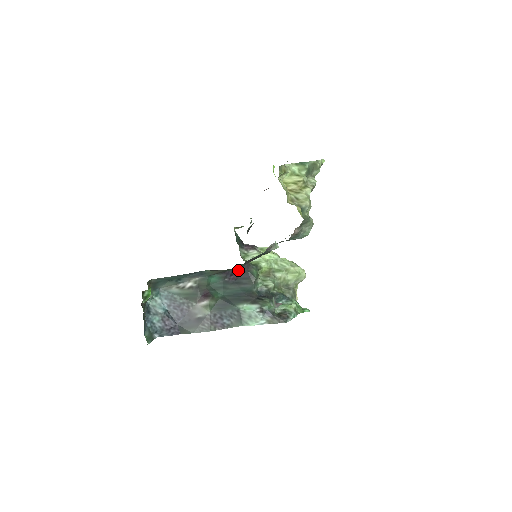
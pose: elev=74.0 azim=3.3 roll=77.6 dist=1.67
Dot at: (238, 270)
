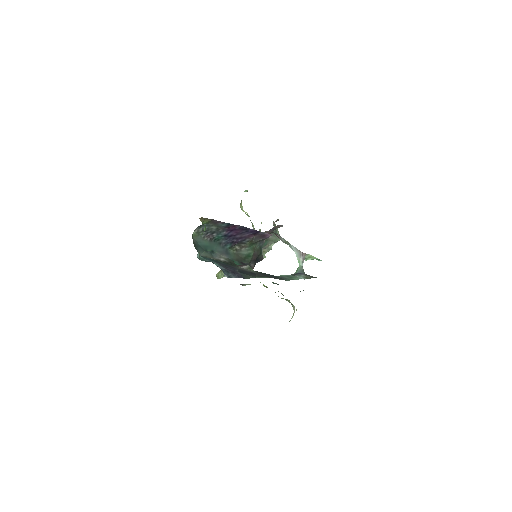
Dot at: occluded
